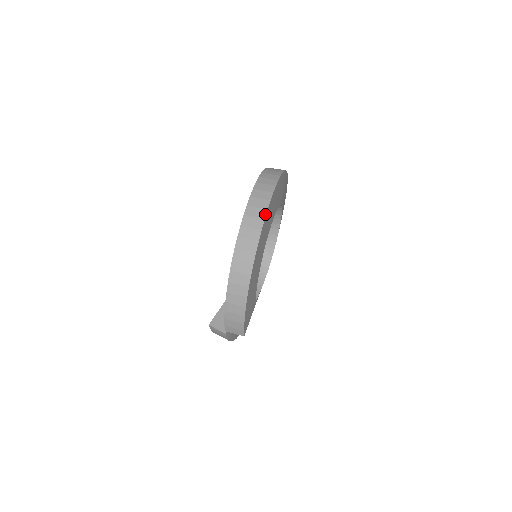
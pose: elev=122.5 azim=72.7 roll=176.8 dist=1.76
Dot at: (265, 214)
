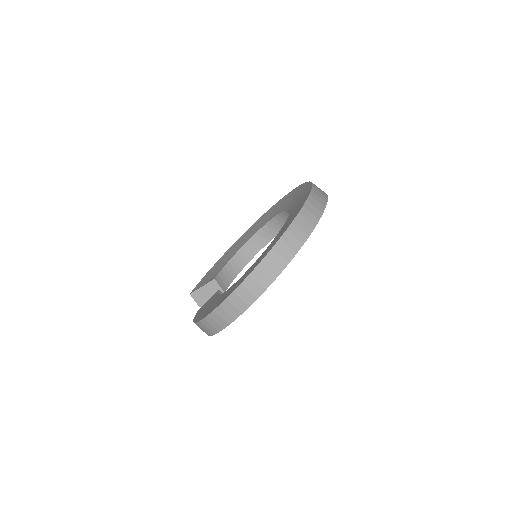
Dot at: (238, 316)
